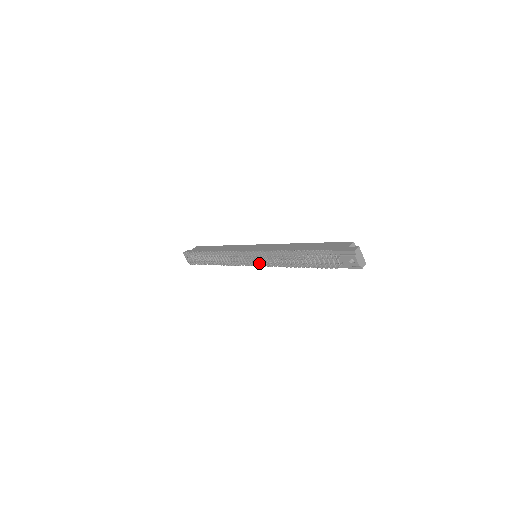
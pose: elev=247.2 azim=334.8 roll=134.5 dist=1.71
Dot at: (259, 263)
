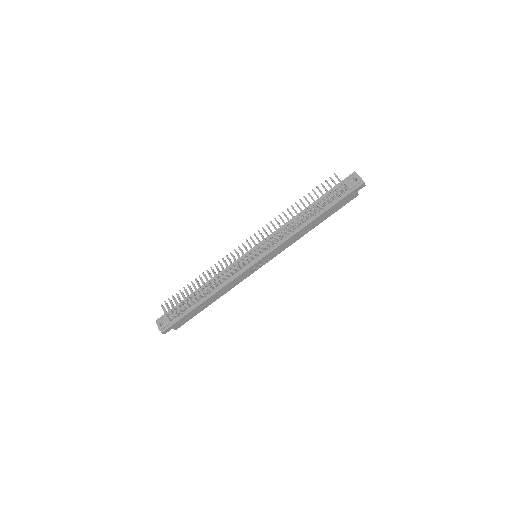
Dot at: (265, 240)
